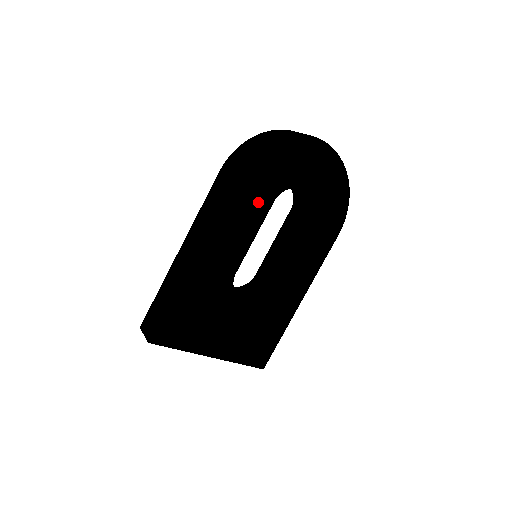
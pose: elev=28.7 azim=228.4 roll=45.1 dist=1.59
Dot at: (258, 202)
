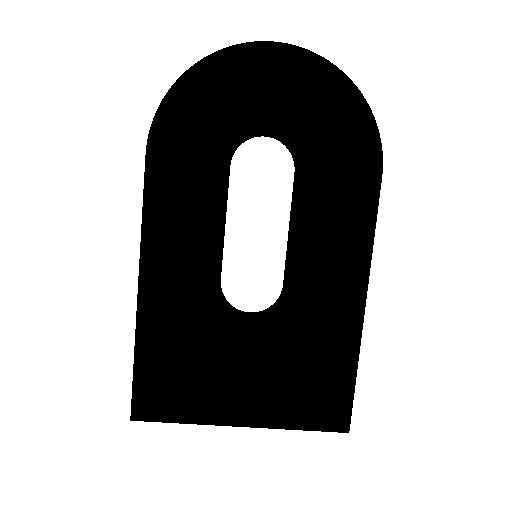
Dot at: (203, 174)
